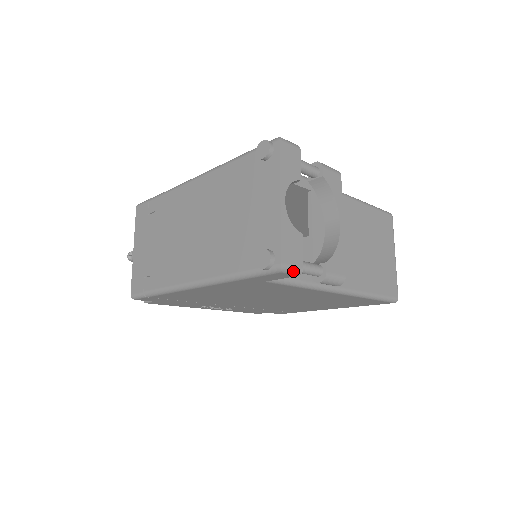
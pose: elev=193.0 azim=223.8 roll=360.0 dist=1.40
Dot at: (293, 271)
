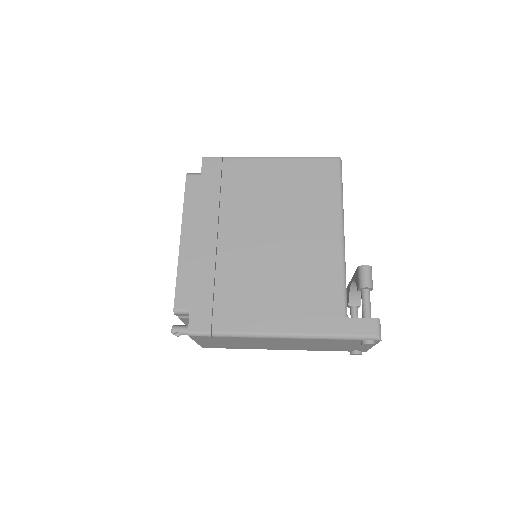
Dot at: occluded
